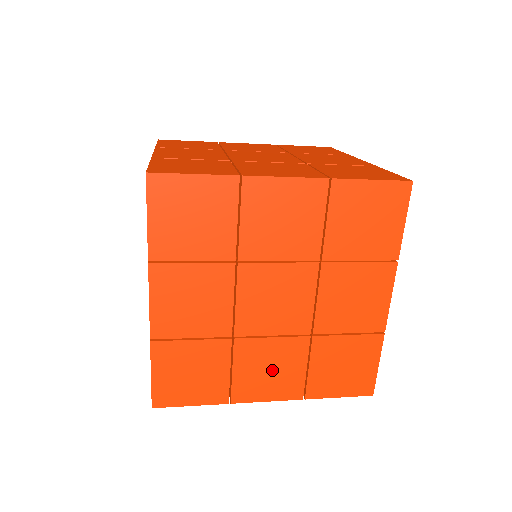
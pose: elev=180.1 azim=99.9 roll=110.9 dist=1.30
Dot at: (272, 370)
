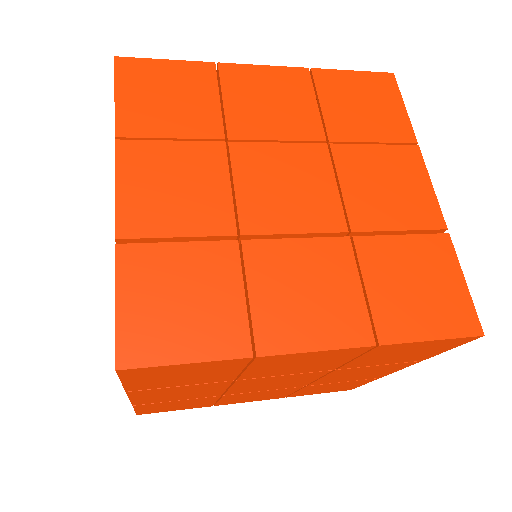
Dot at: (259, 396)
